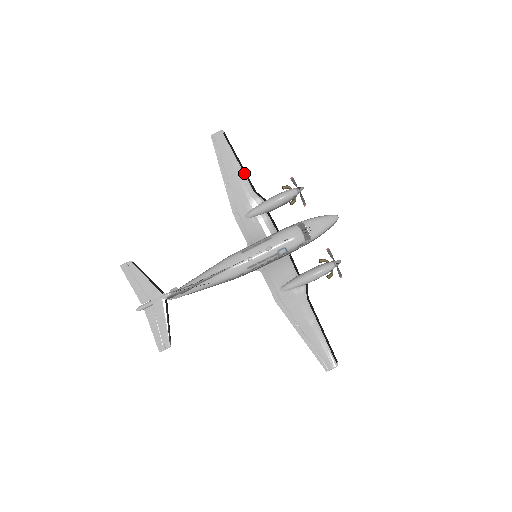
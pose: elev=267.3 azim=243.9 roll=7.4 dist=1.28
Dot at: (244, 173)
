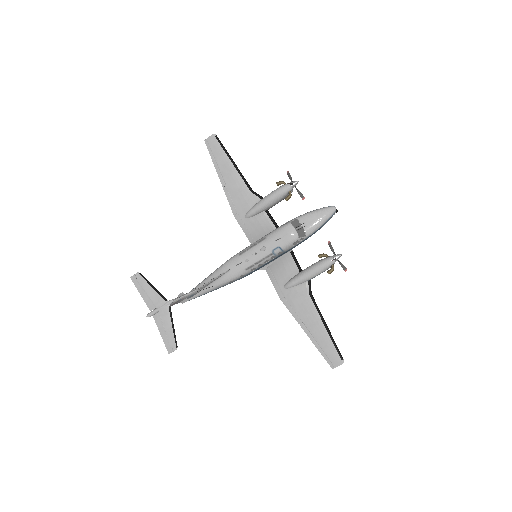
Dot at: (239, 174)
